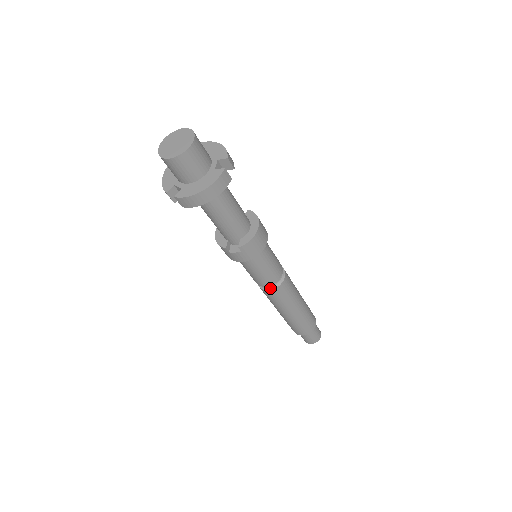
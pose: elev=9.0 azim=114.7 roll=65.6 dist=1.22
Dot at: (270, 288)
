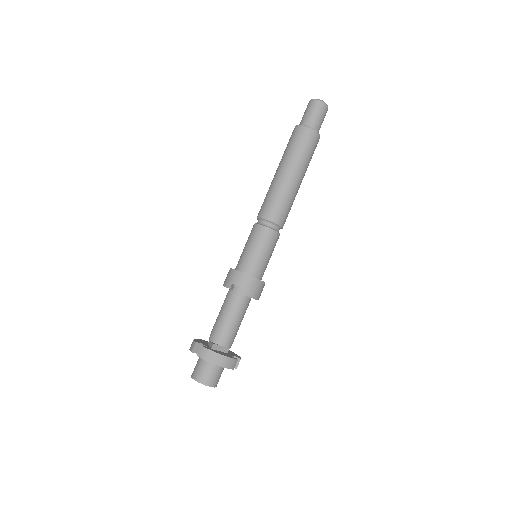
Dot at: occluded
